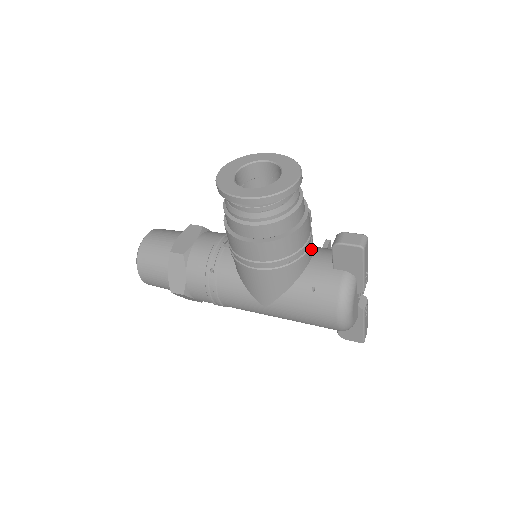
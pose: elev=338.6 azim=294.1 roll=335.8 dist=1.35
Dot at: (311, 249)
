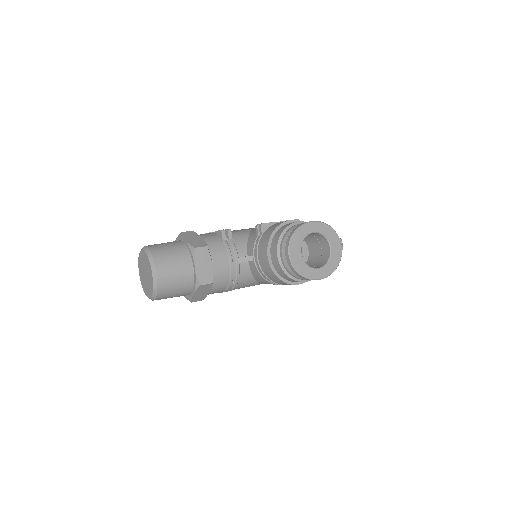
Dot at: occluded
